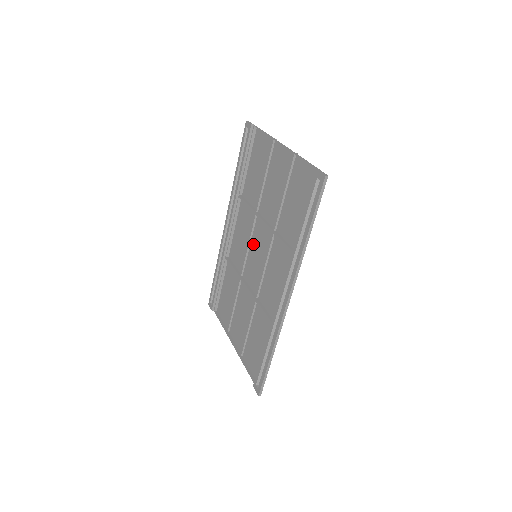
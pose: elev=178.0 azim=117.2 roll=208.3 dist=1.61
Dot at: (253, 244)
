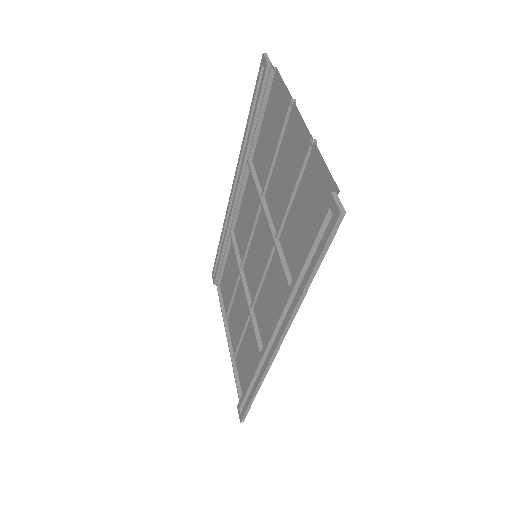
Dot at: (255, 237)
